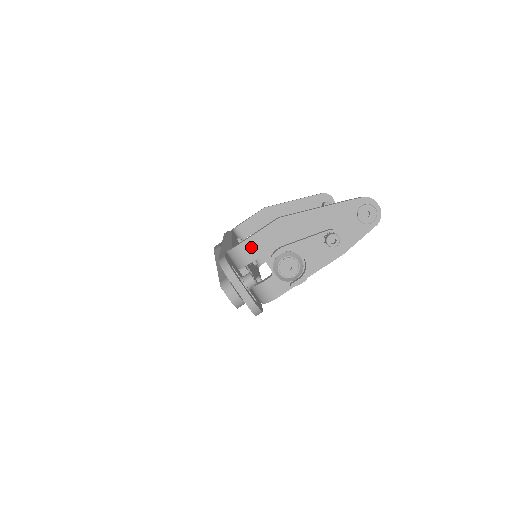
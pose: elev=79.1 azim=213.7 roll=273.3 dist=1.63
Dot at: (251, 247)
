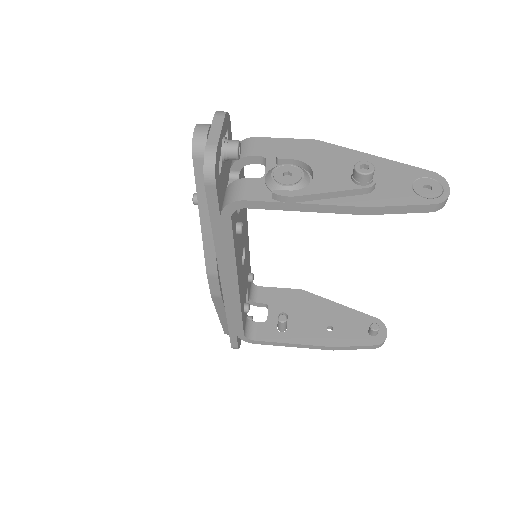
Dot at: (264, 145)
